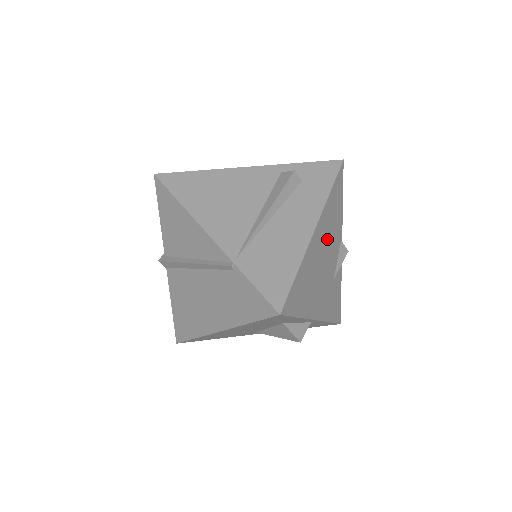
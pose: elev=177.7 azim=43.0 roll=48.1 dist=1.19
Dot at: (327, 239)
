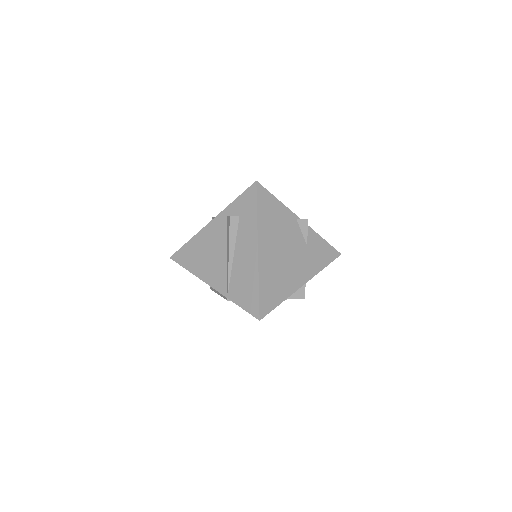
Dot at: (277, 239)
